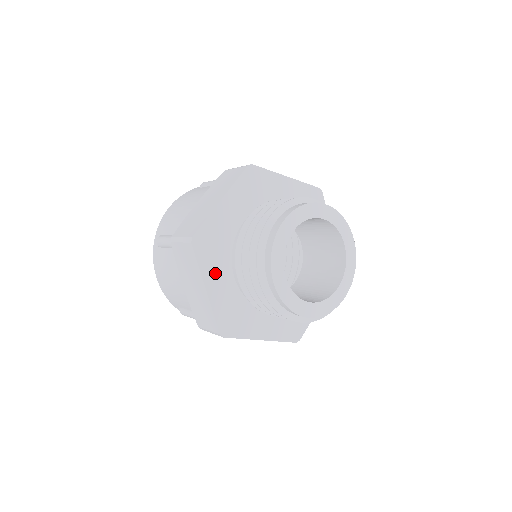
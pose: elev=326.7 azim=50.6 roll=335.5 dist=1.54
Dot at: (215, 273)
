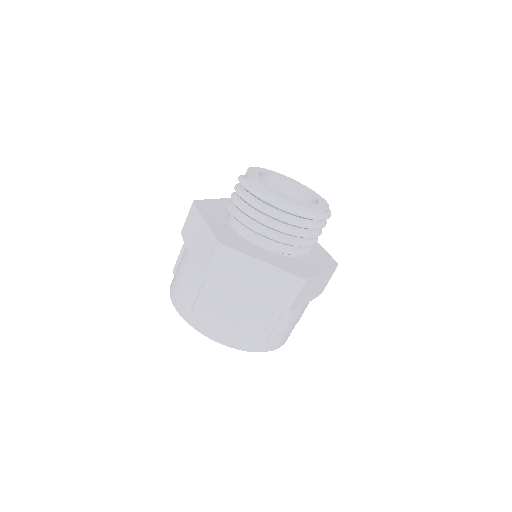
Dot at: (213, 218)
